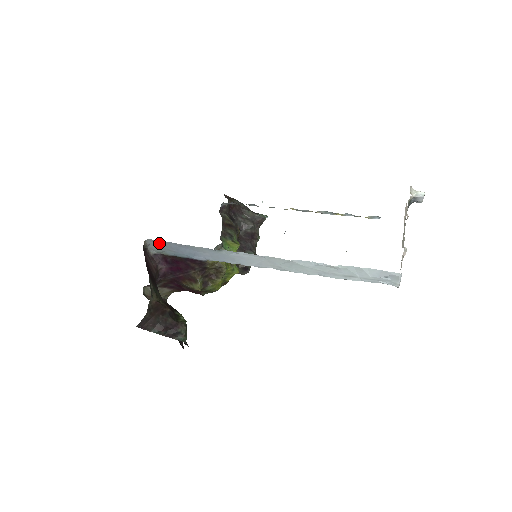
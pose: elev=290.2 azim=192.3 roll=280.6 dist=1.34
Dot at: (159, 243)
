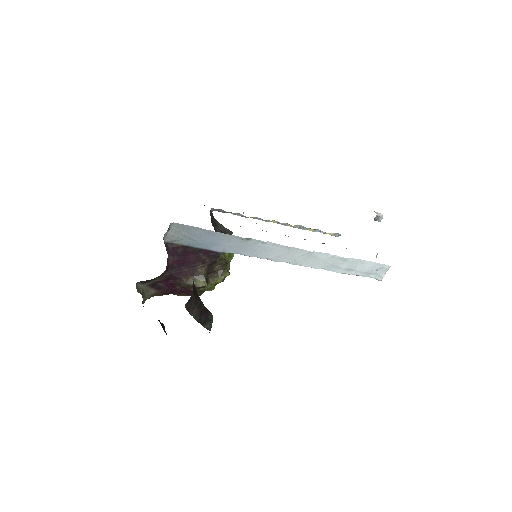
Dot at: (183, 228)
